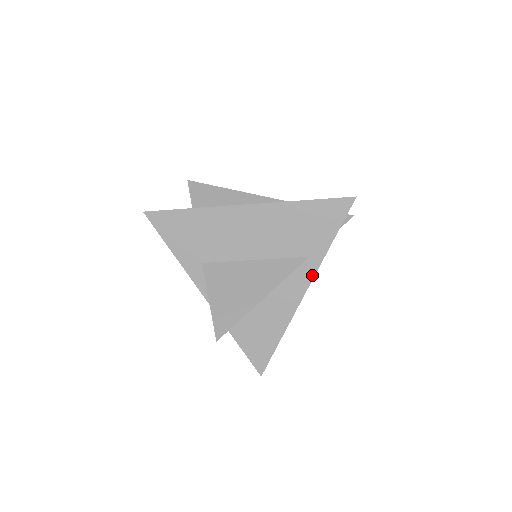
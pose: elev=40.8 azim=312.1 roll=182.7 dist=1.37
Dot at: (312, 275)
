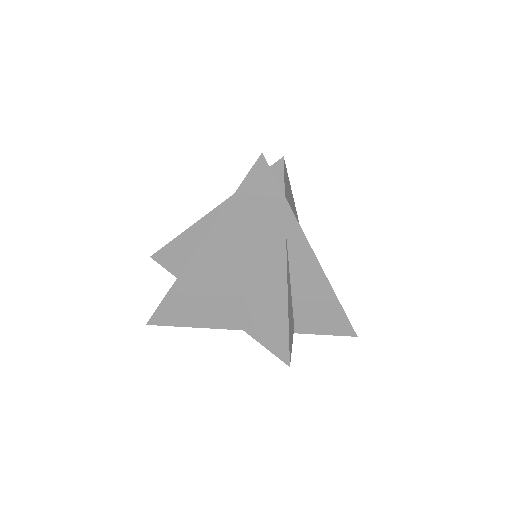
Dot at: (305, 242)
